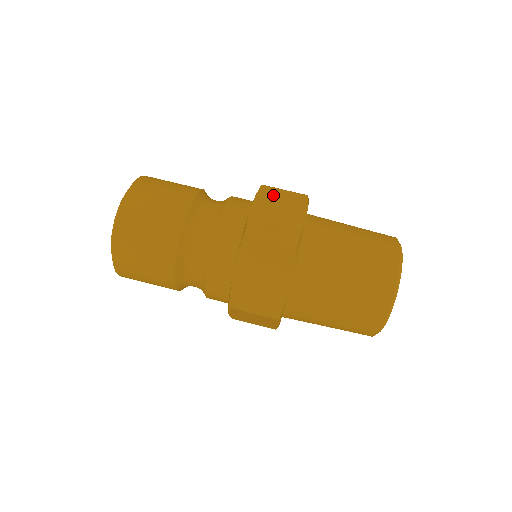
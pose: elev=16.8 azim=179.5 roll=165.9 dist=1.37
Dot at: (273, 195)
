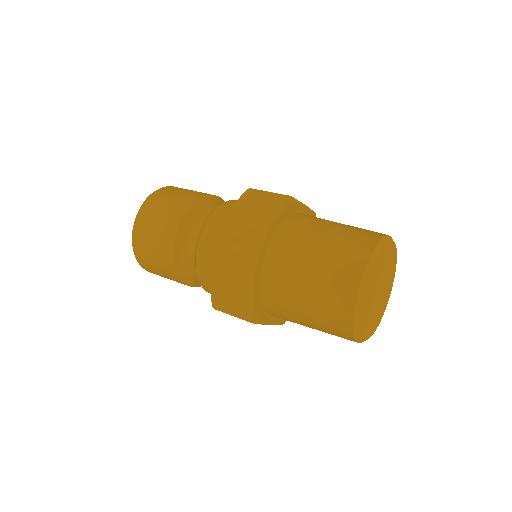
Dot at: occluded
